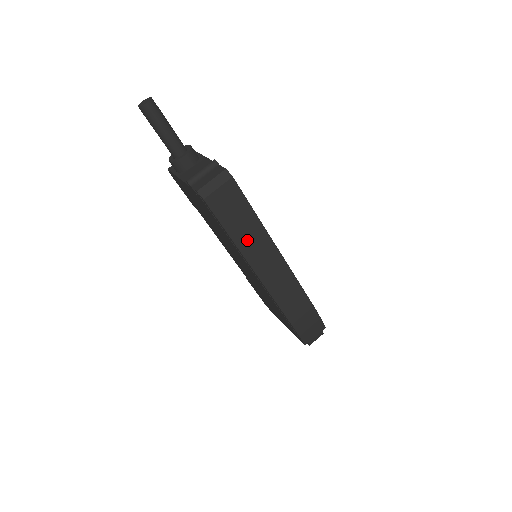
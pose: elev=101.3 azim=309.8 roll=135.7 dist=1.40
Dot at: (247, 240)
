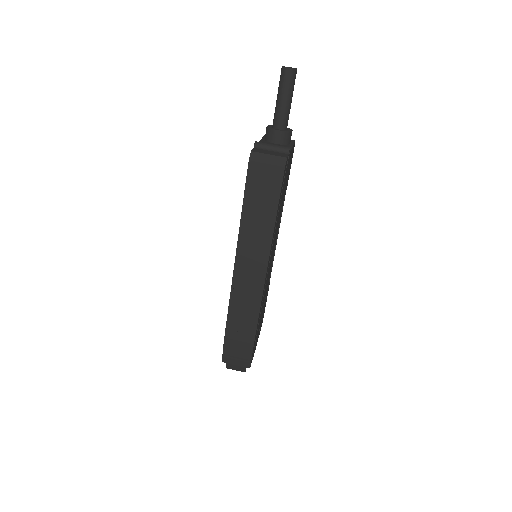
Dot at: (252, 226)
